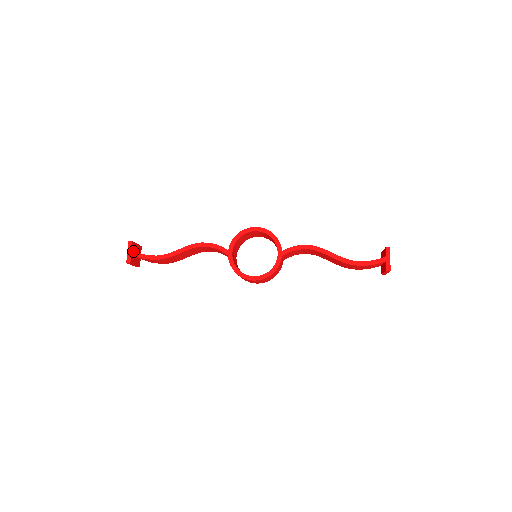
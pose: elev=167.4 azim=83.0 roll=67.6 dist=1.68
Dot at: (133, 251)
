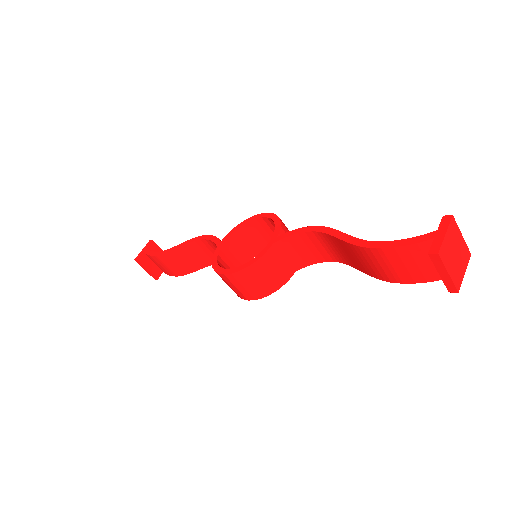
Dot at: (146, 249)
